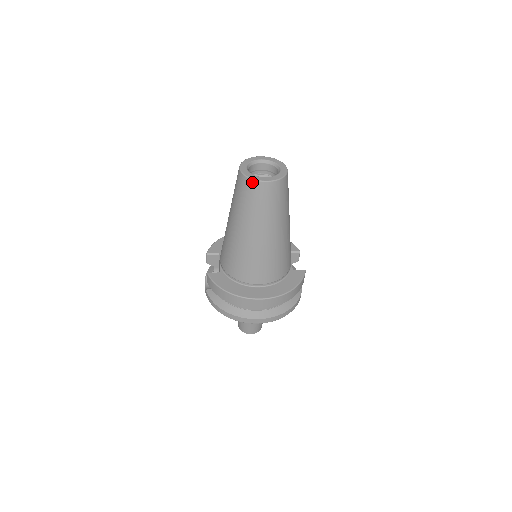
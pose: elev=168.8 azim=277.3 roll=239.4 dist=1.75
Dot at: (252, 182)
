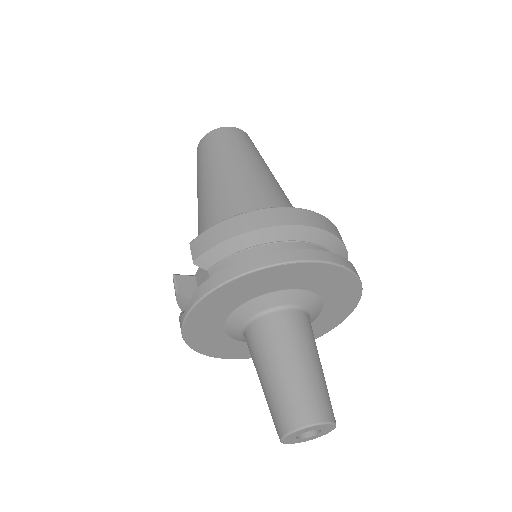
Dot at: (220, 129)
